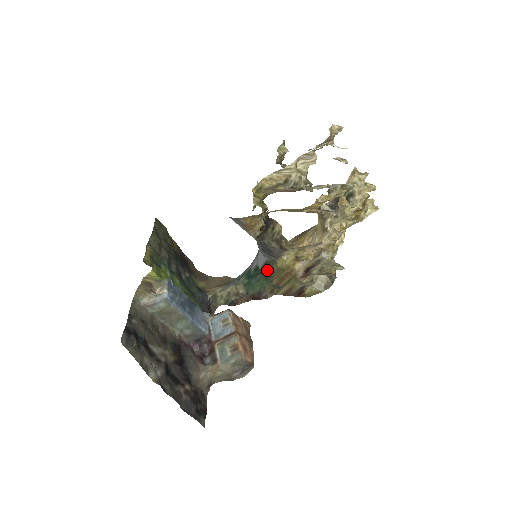
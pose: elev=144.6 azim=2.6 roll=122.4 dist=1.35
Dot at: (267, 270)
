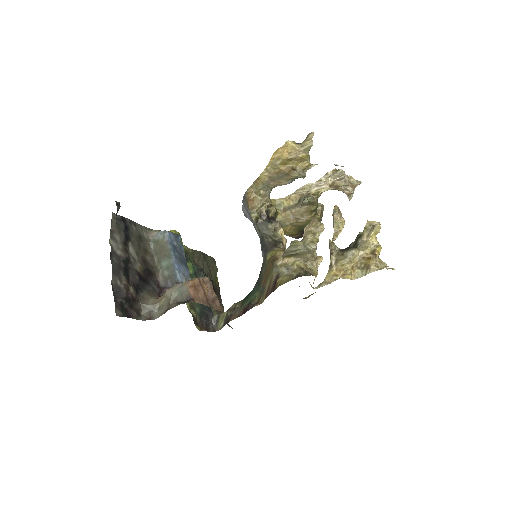
Dot at: (261, 273)
